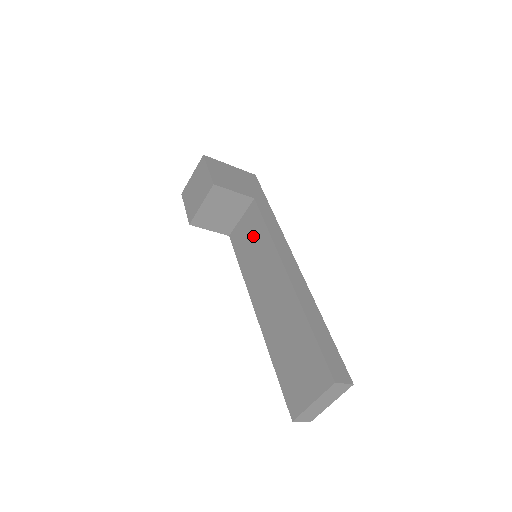
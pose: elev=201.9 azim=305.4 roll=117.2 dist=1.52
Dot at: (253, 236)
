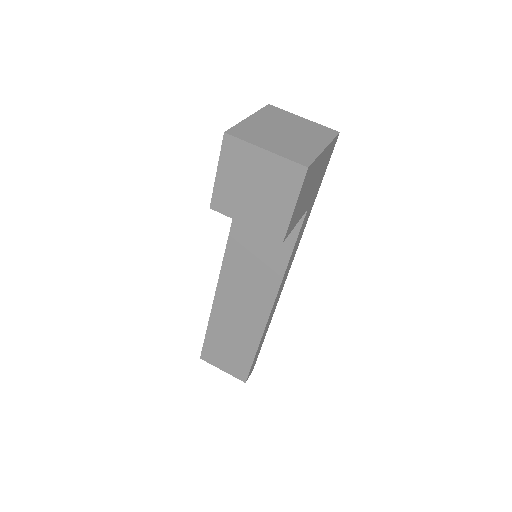
Dot at: (269, 238)
